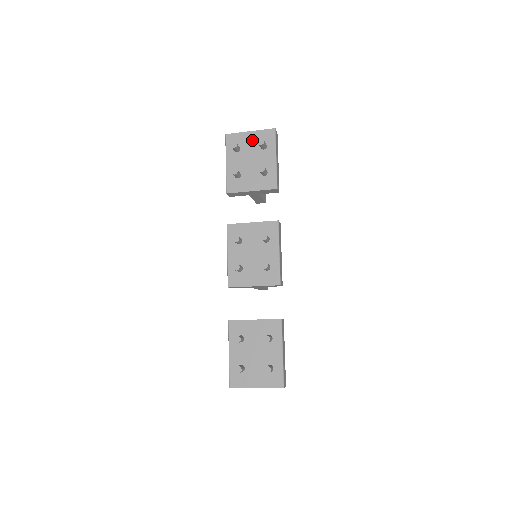
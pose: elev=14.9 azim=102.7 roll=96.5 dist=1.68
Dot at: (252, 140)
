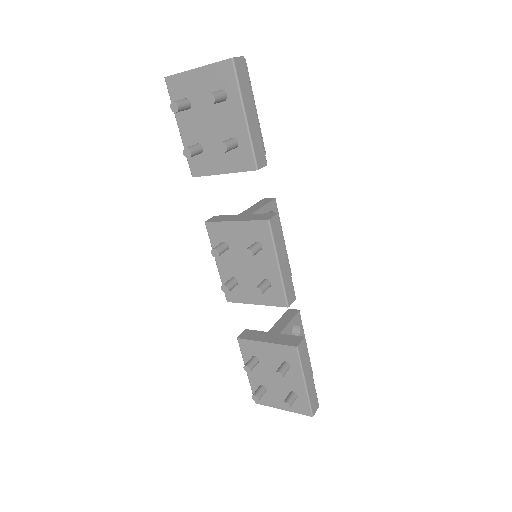
Dot at: (203, 85)
